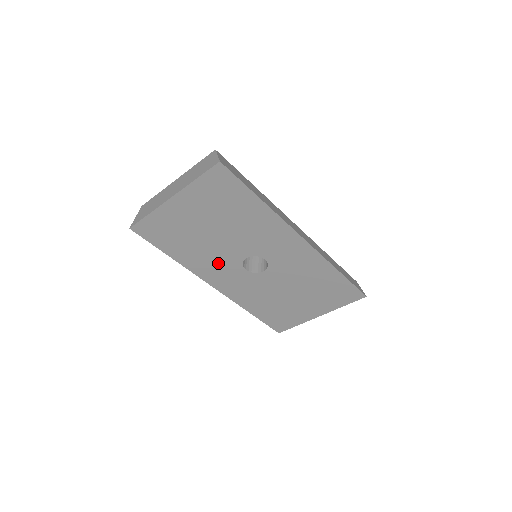
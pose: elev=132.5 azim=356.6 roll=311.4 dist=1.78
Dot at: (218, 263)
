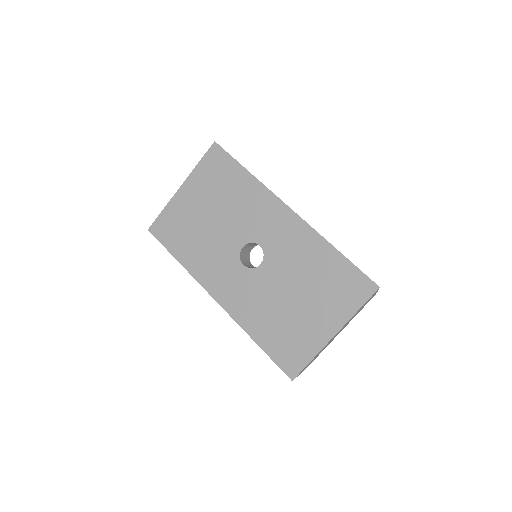
Dot at: (218, 260)
